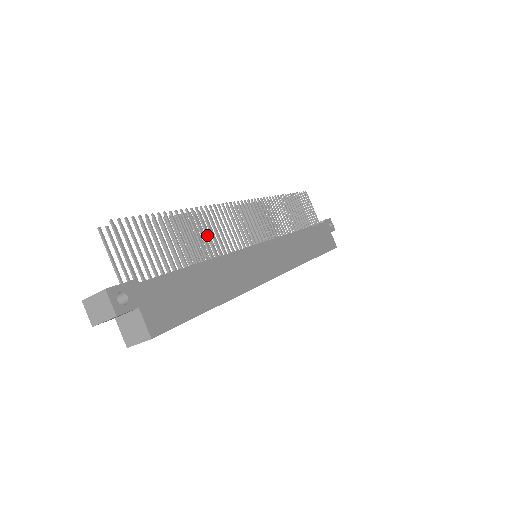
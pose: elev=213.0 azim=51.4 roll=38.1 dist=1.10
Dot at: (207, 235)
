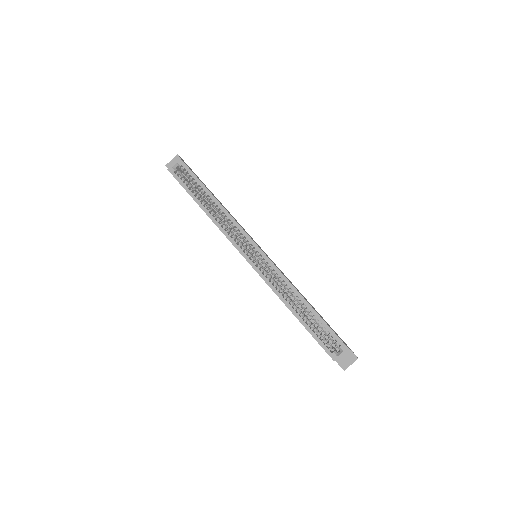
Dot at: occluded
